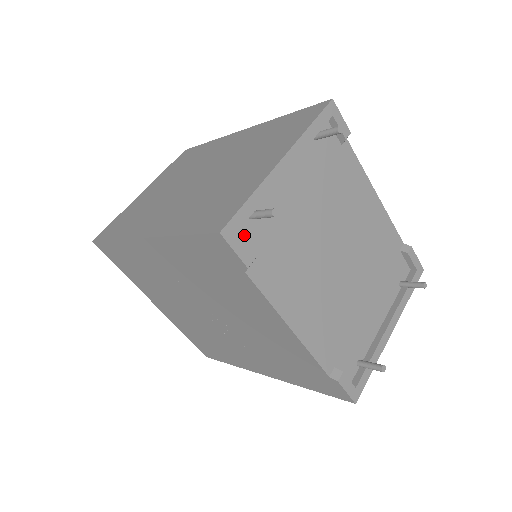
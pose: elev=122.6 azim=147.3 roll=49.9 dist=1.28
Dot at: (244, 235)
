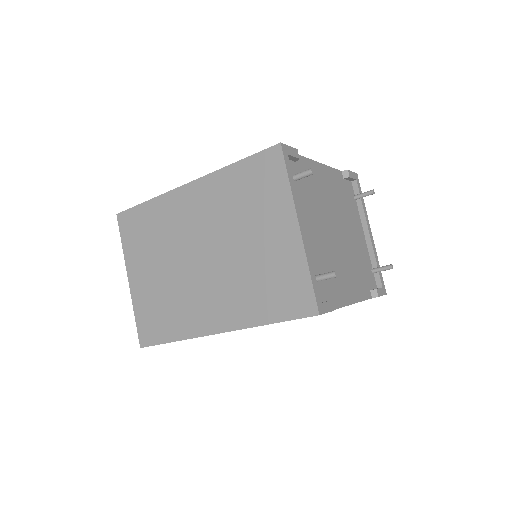
Dot at: occluded
